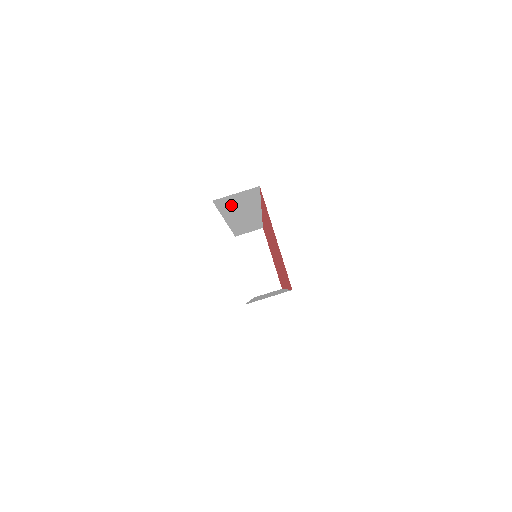
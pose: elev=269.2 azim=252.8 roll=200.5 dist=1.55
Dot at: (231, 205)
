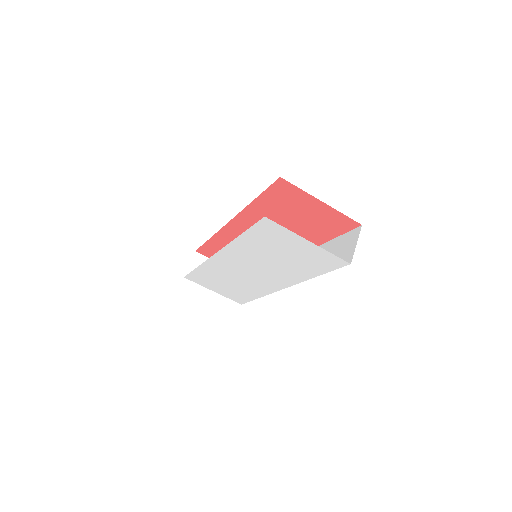
Dot at: occluded
